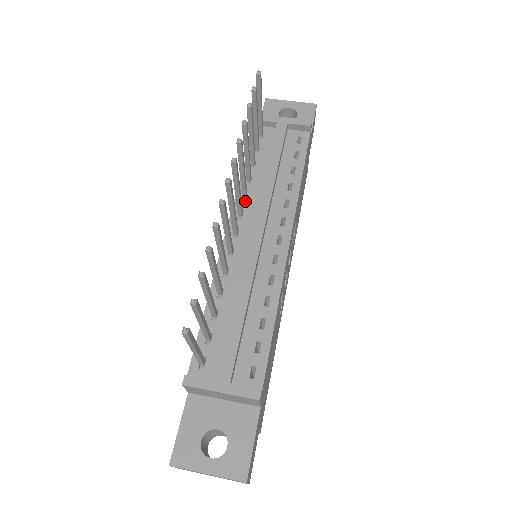
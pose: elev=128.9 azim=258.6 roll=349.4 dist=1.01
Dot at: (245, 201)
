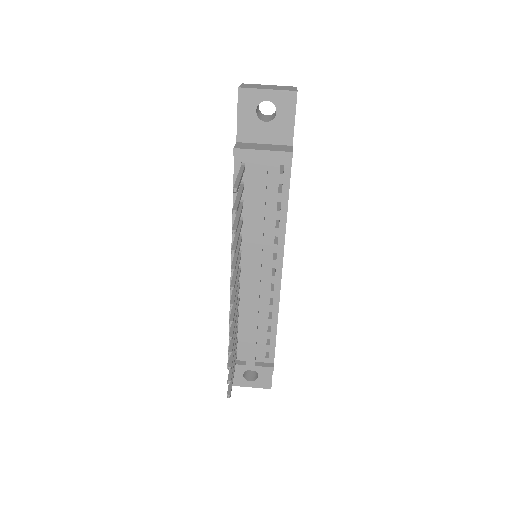
Dot at: occluded
